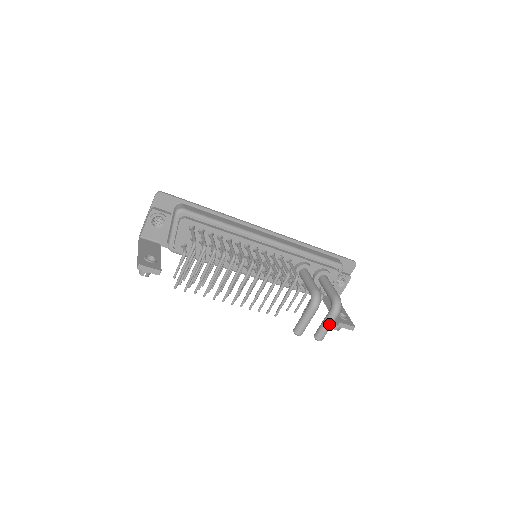
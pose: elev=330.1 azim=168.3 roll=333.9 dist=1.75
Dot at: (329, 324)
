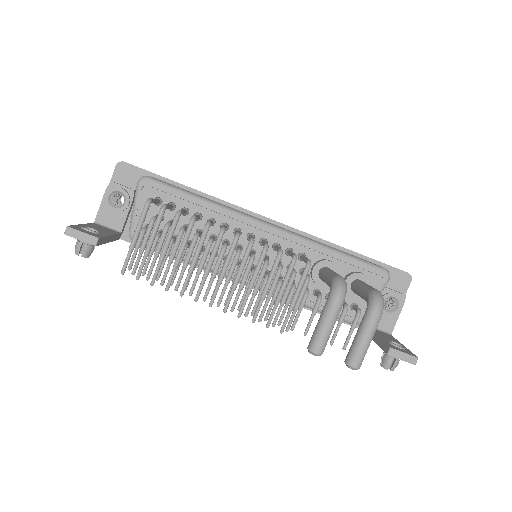
Dot at: (366, 334)
